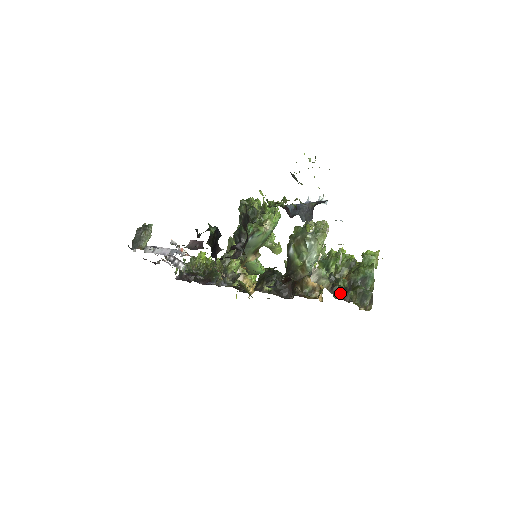
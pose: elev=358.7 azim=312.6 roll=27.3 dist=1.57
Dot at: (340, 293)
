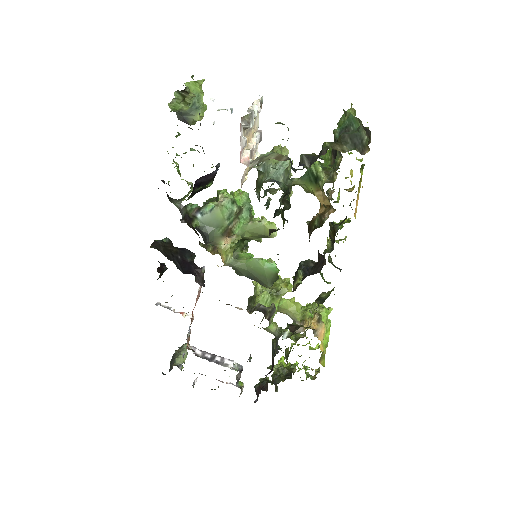
Dot at: (312, 159)
